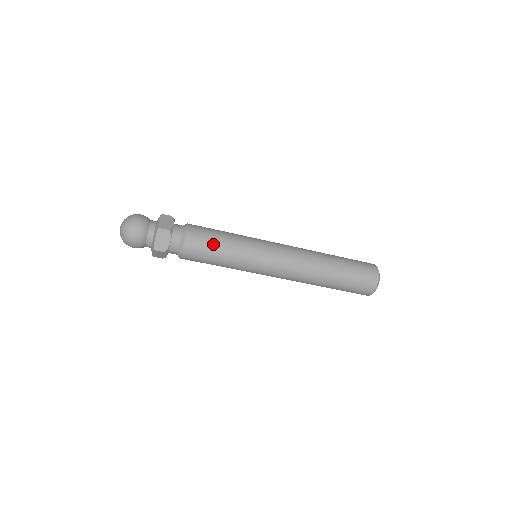
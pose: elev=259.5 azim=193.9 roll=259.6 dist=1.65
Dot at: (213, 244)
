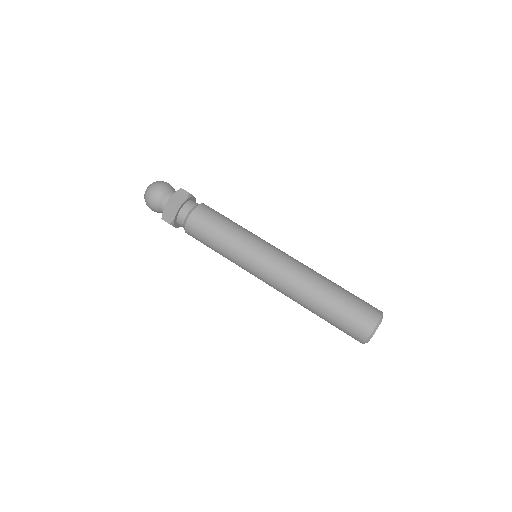
Dot at: (221, 218)
